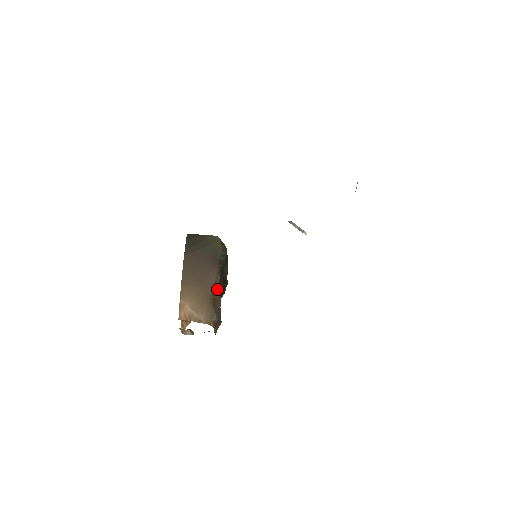
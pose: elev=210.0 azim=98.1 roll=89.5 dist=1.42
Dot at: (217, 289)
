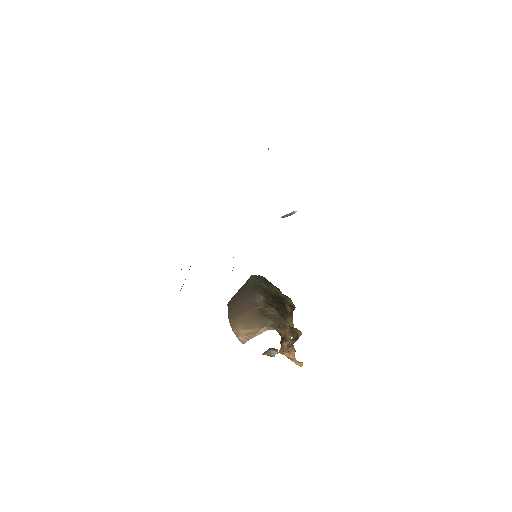
Dot at: (263, 304)
